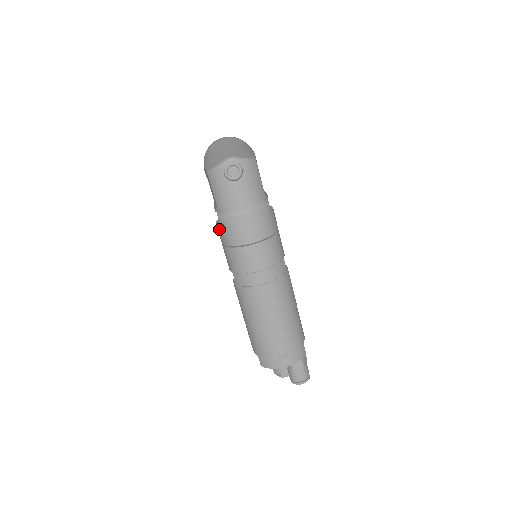
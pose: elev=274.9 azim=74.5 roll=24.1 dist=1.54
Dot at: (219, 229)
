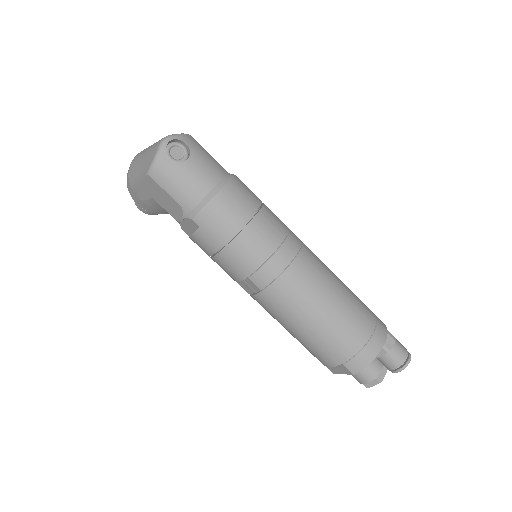
Dot at: (201, 235)
